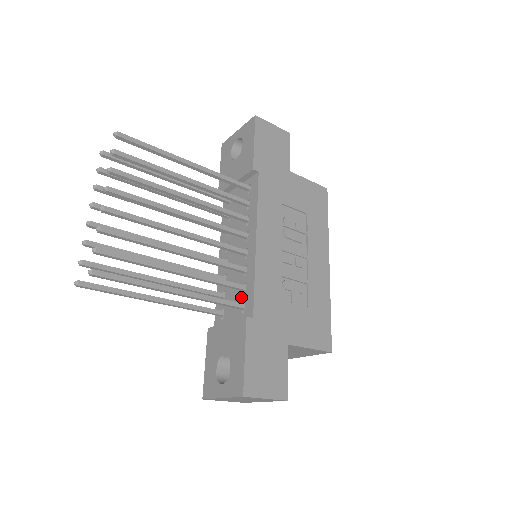
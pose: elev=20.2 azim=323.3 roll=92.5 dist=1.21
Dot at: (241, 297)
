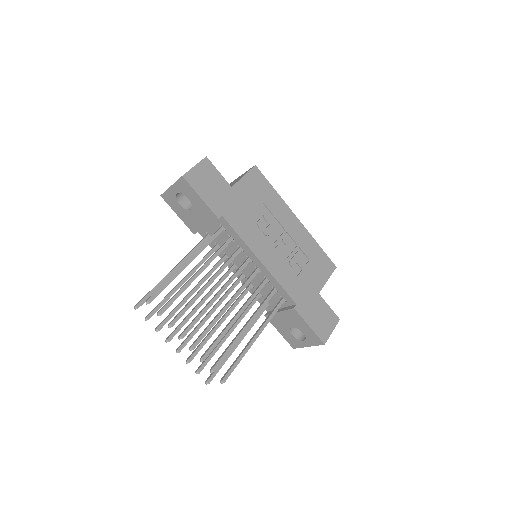
Dot at: (276, 294)
